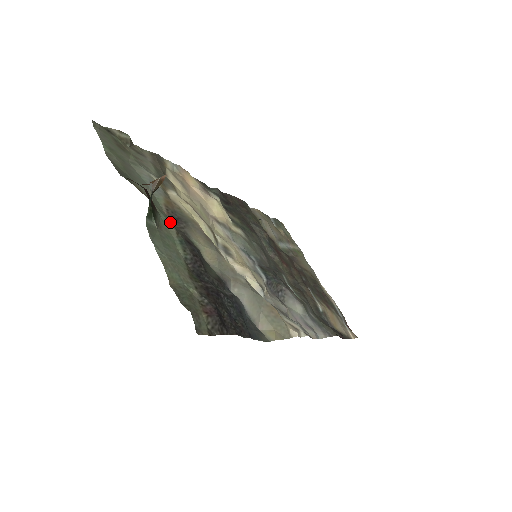
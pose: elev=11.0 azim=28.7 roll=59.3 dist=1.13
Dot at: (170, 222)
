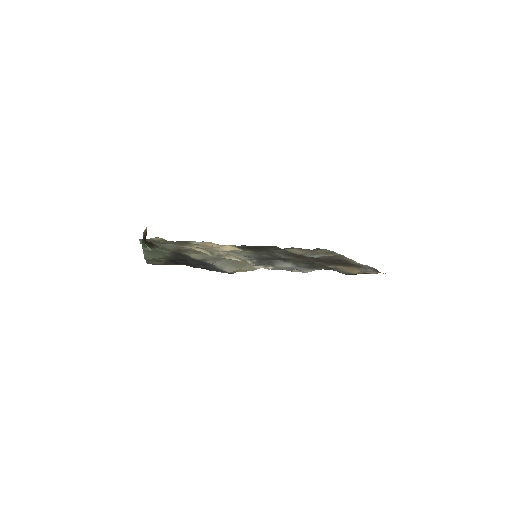
Dot at: occluded
